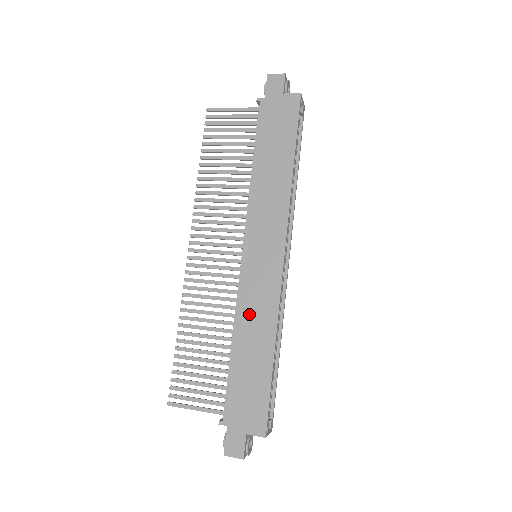
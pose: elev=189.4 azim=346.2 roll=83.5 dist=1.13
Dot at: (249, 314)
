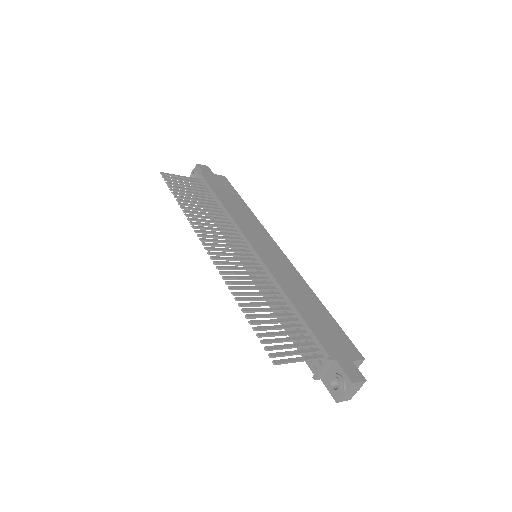
Dot at: (287, 282)
